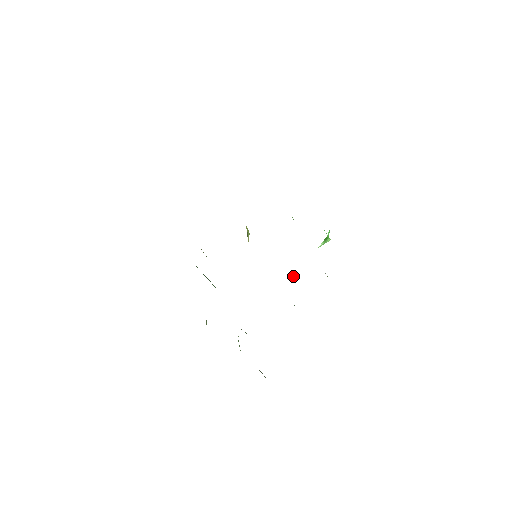
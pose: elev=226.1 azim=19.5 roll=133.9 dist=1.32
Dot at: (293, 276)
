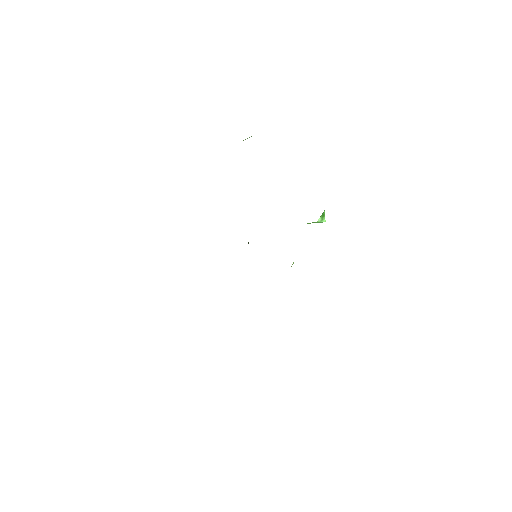
Dot at: occluded
